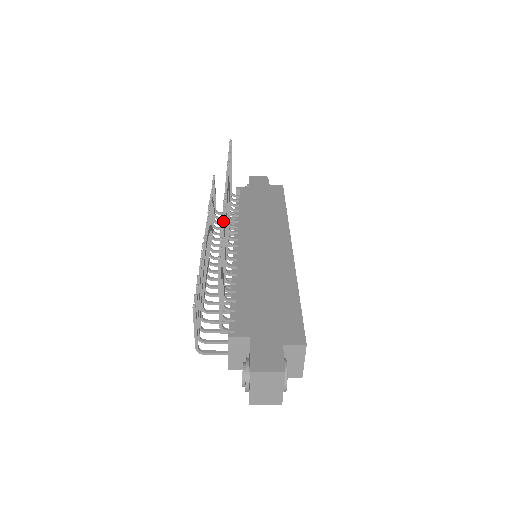
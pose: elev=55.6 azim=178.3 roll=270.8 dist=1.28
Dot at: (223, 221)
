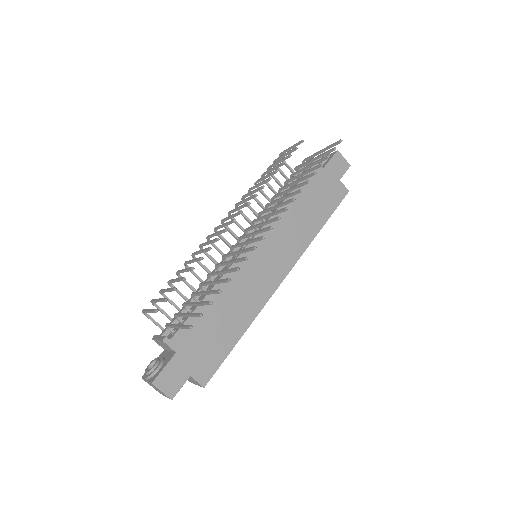
Dot at: (230, 280)
